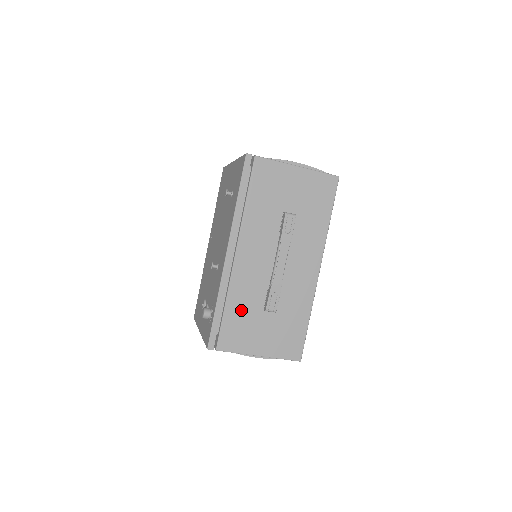
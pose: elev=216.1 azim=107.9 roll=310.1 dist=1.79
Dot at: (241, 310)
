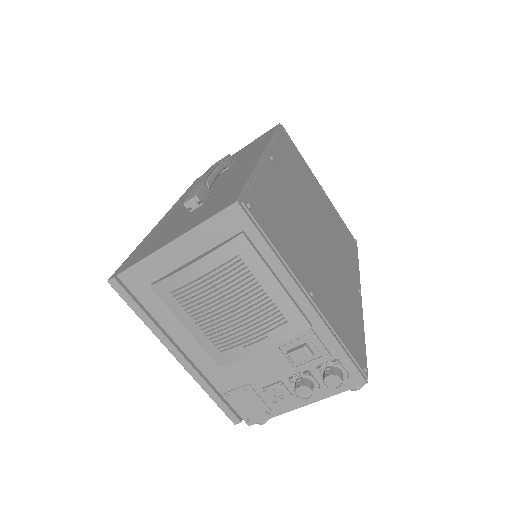
Dot at: (163, 231)
